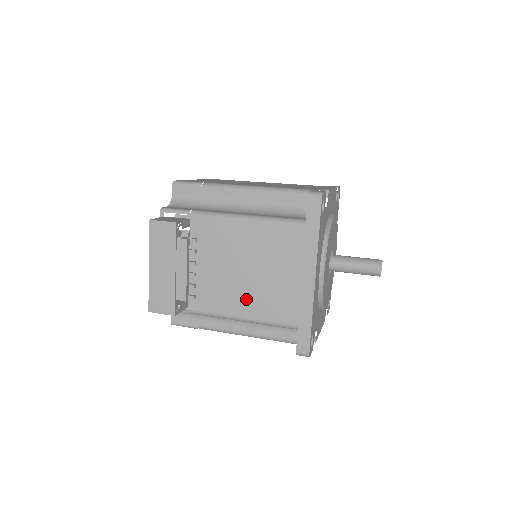
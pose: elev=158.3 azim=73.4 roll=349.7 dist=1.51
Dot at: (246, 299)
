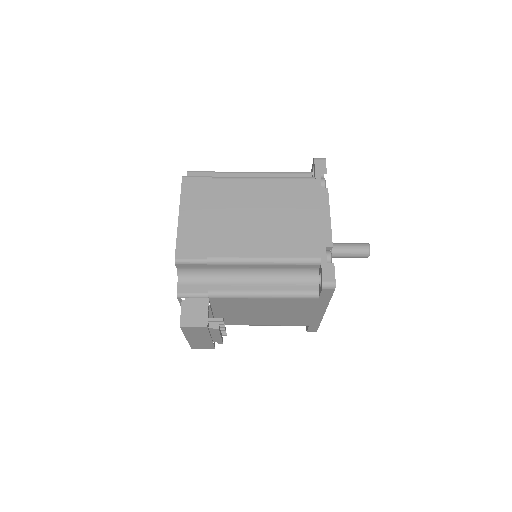
Dot at: (266, 321)
